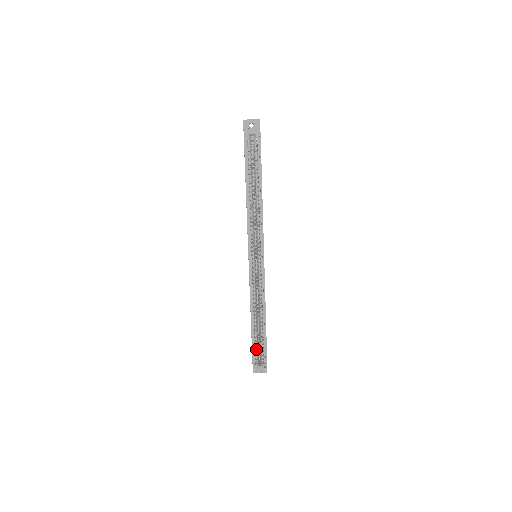
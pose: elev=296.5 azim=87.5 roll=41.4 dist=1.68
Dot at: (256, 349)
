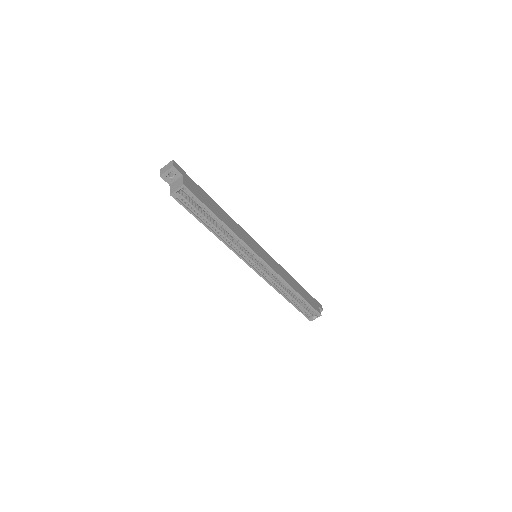
Dot at: (303, 310)
